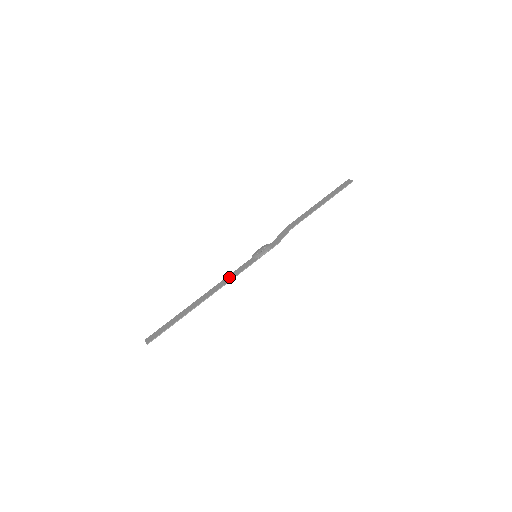
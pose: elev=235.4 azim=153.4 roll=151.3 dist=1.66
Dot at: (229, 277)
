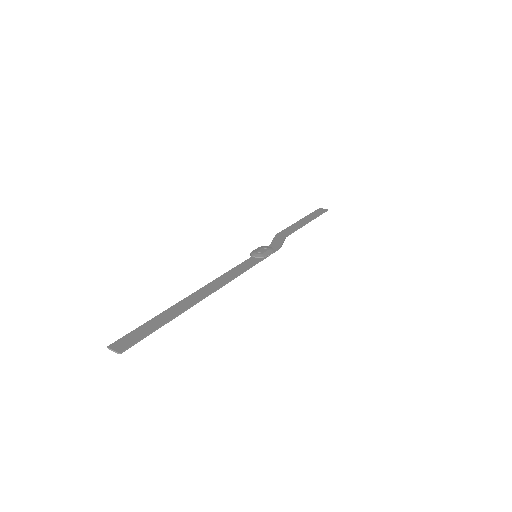
Dot at: (231, 273)
